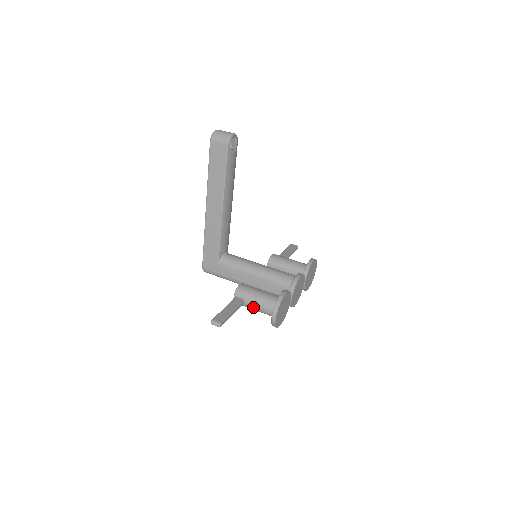
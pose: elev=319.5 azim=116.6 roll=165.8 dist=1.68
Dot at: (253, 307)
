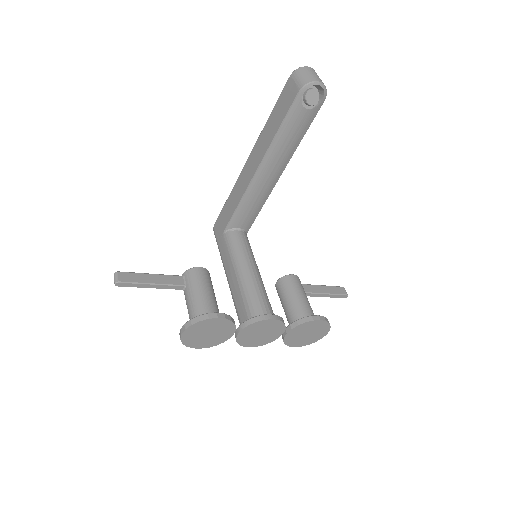
Dot at: (186, 302)
